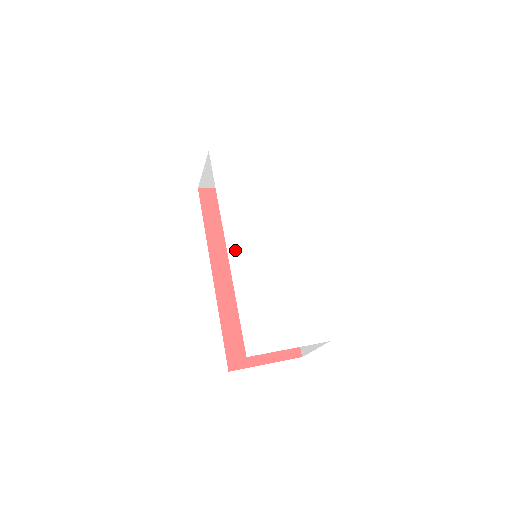
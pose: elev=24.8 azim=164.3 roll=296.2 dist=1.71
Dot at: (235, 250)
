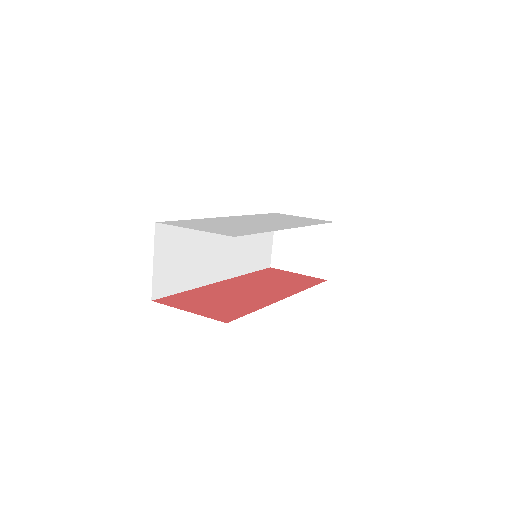
Dot at: (229, 218)
